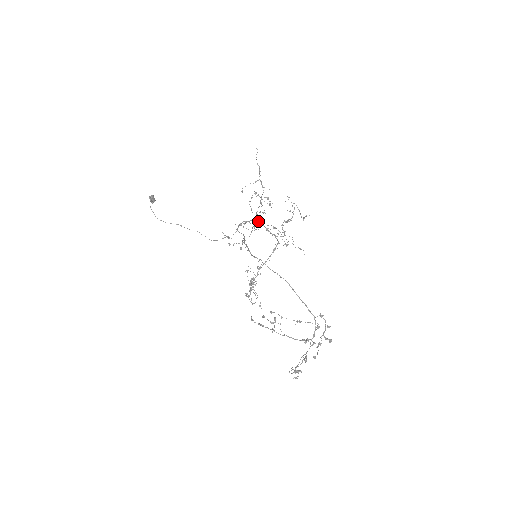
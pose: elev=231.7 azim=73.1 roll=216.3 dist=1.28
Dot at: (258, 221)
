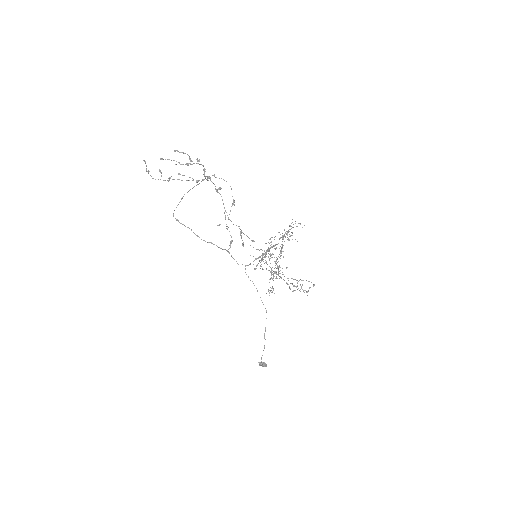
Dot at: occluded
